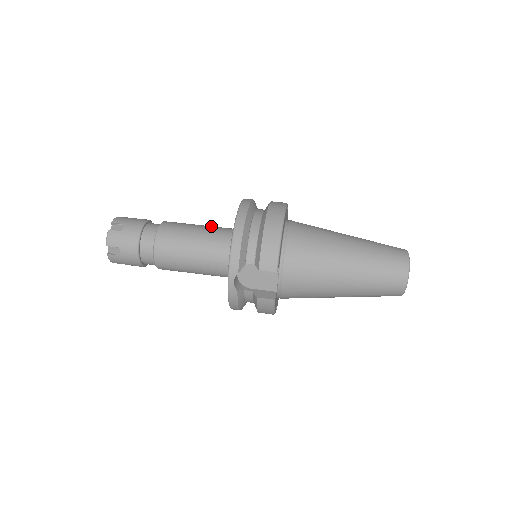
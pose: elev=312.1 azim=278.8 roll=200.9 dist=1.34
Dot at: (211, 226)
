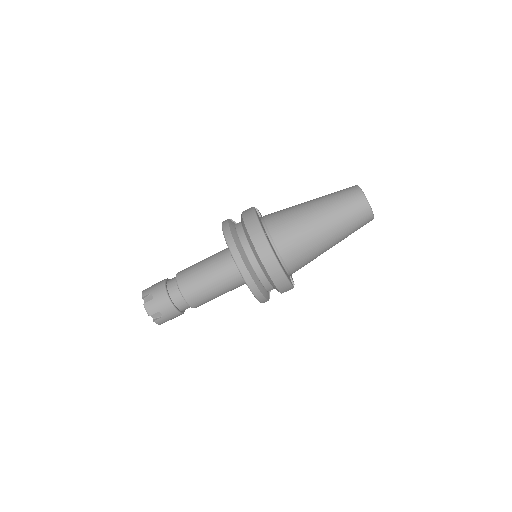
Dot at: (215, 269)
